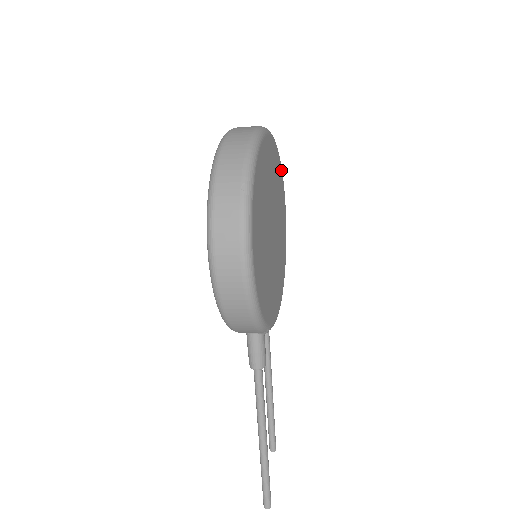
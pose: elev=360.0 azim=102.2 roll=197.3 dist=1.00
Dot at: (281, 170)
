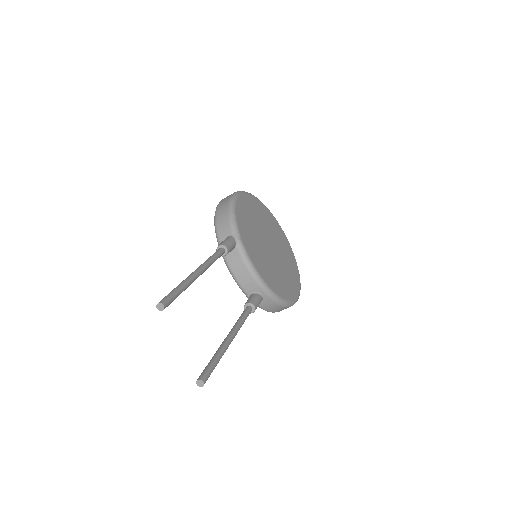
Dot at: (298, 274)
